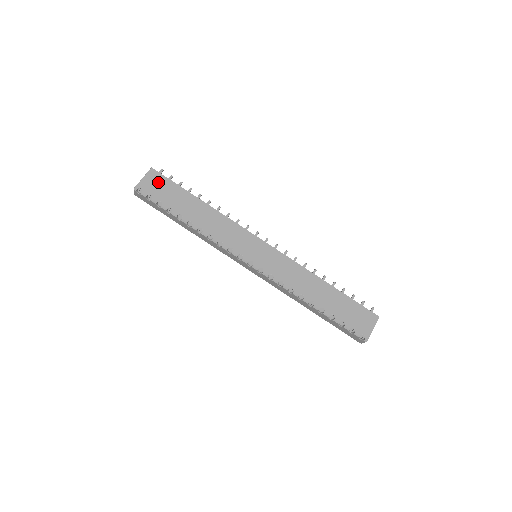
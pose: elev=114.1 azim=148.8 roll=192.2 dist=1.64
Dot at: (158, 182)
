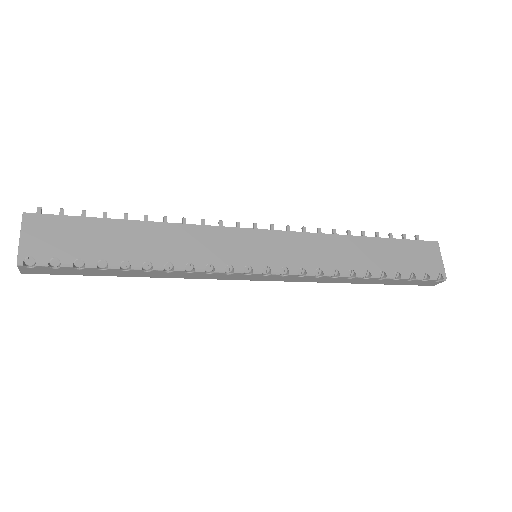
Dot at: (51, 230)
